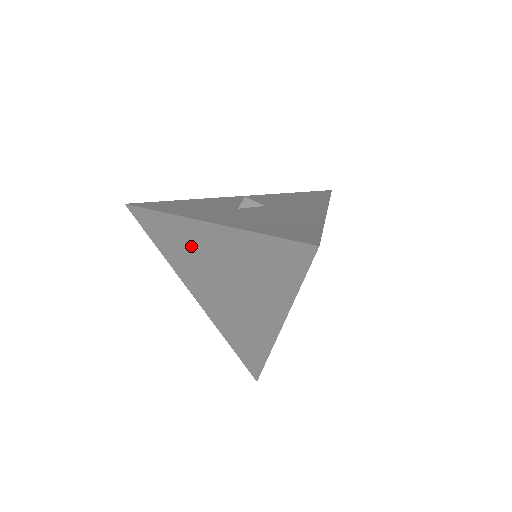
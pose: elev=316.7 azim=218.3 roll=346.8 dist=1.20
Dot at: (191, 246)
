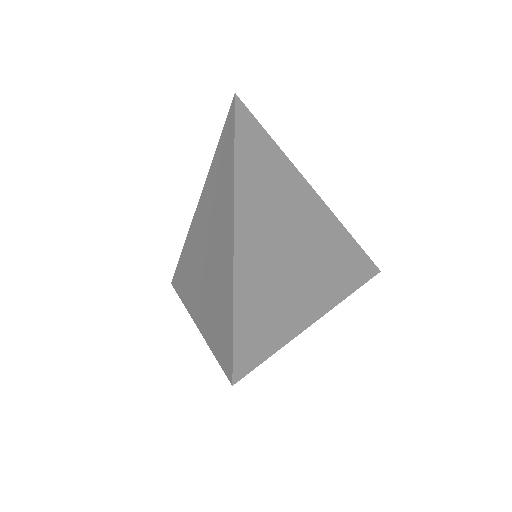
Dot at: (194, 247)
